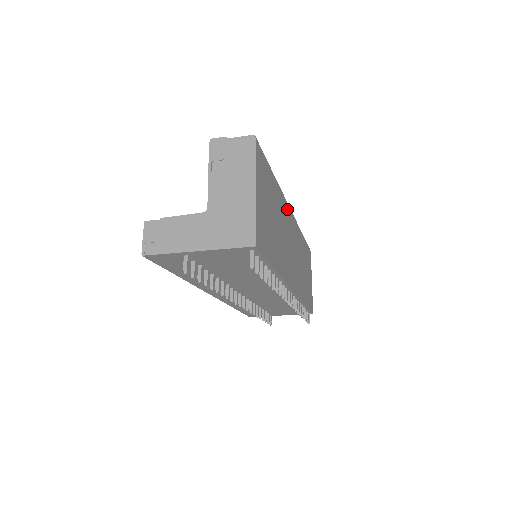
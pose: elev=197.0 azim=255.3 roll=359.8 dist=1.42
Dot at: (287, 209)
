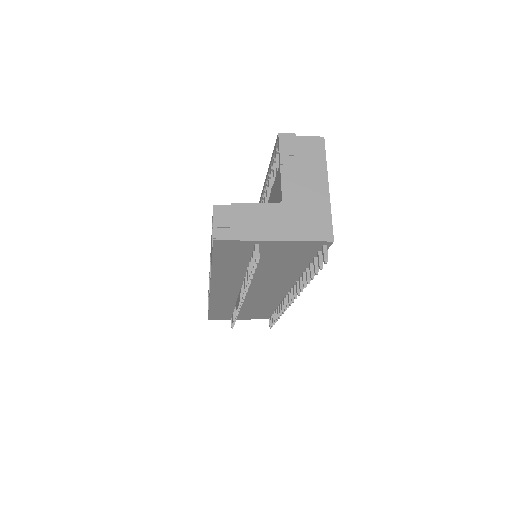
Dot at: occluded
